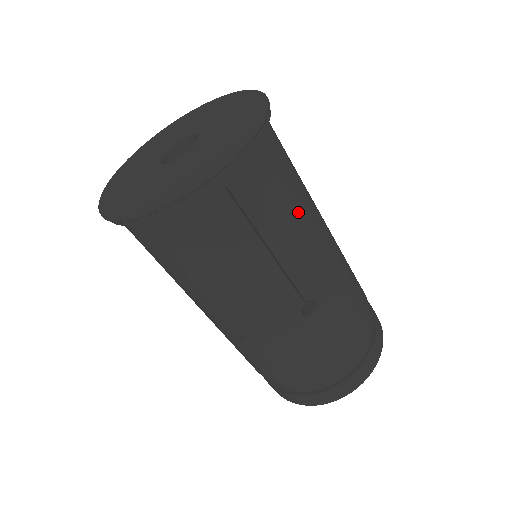
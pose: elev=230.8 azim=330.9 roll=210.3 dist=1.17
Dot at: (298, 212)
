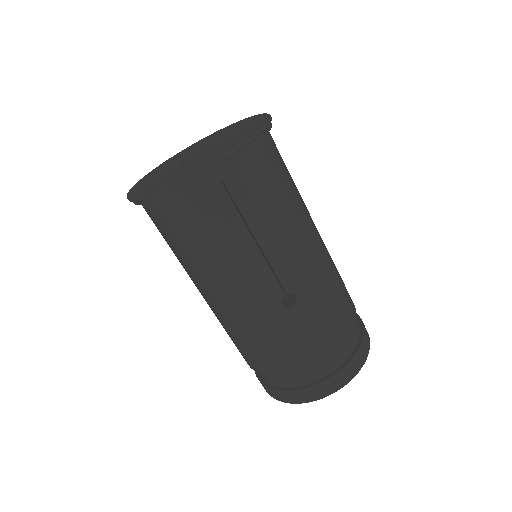
Dot at: occluded
